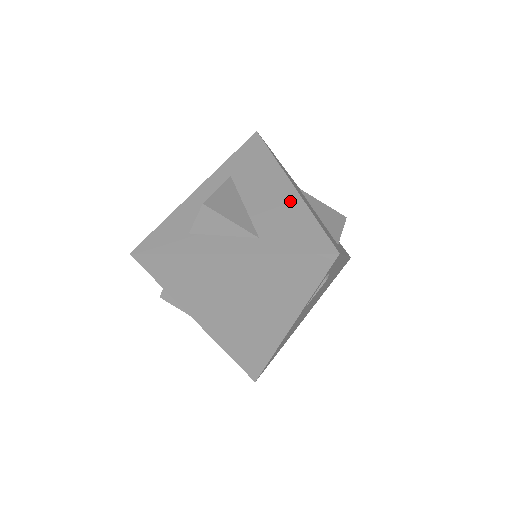
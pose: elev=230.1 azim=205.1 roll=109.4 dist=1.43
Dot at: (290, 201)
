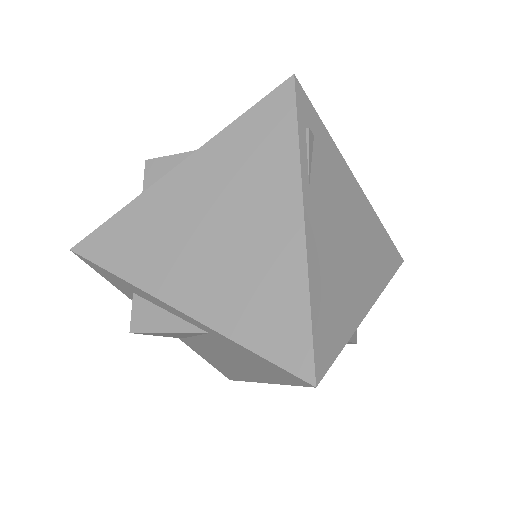
Dot at: occluded
